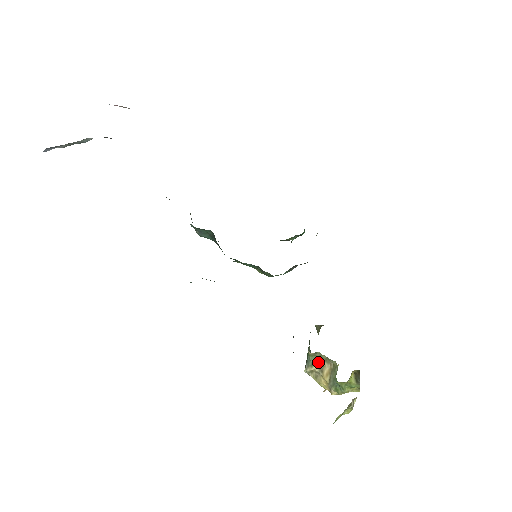
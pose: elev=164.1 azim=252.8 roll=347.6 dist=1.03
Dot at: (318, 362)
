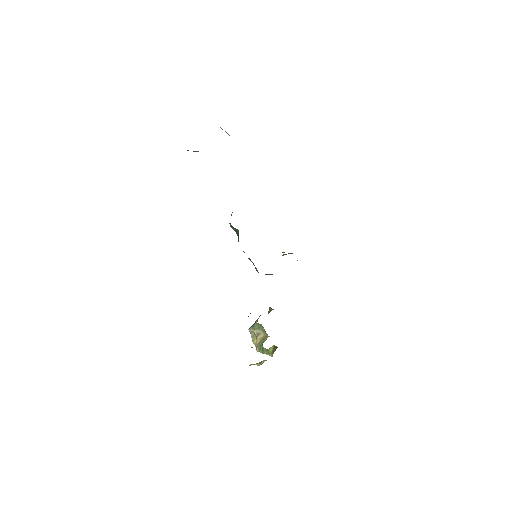
Dot at: (259, 329)
